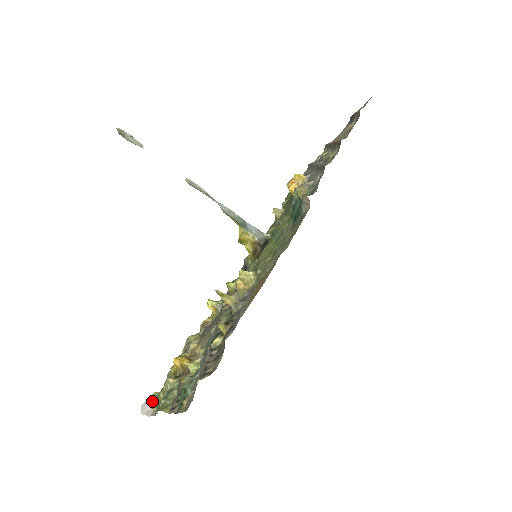
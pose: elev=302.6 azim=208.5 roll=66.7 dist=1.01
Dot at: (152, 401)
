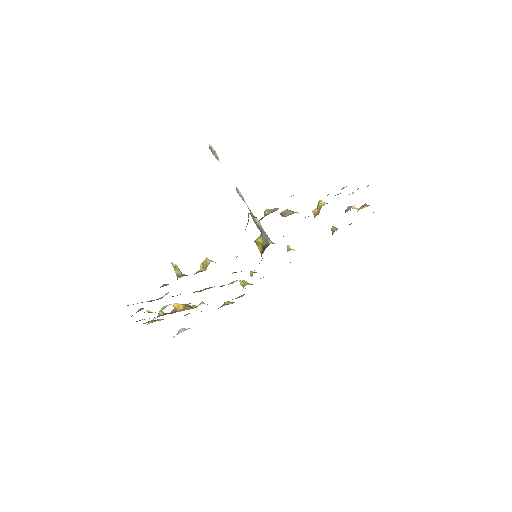
Dot at: (152, 321)
